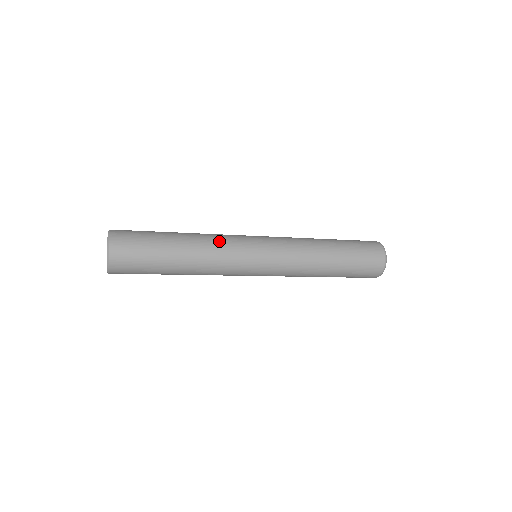
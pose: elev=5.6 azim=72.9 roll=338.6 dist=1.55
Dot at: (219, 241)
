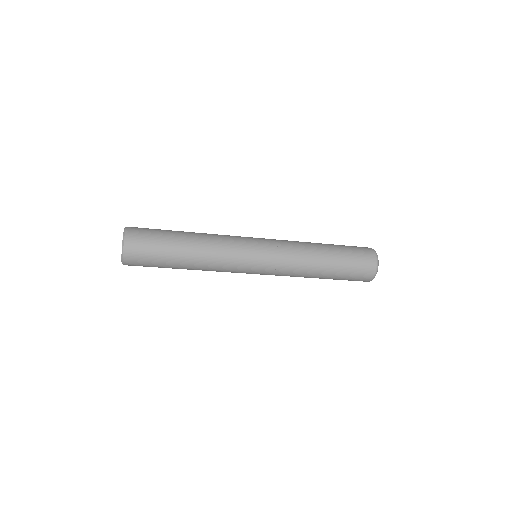
Dot at: (221, 235)
